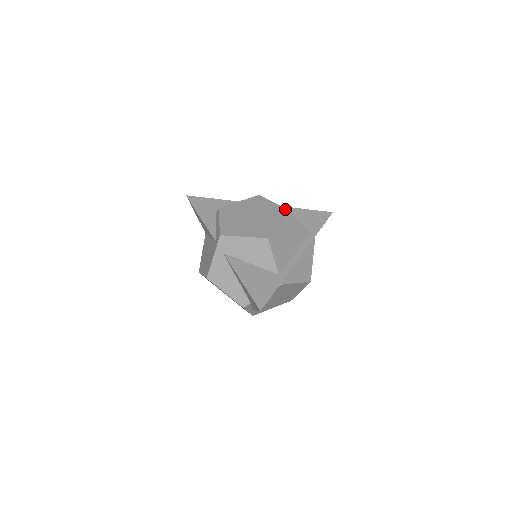
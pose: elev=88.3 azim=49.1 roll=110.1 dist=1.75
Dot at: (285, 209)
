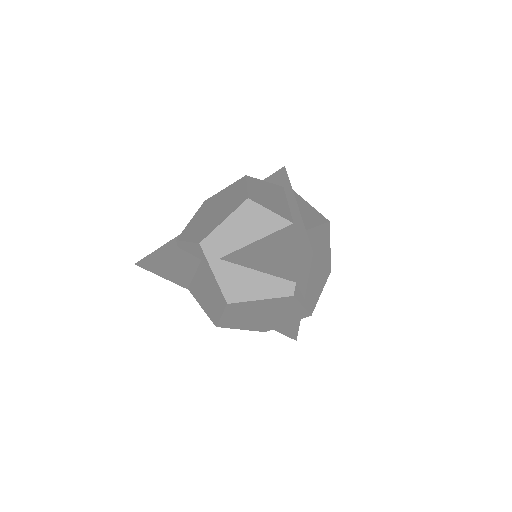
Dot at: (239, 179)
